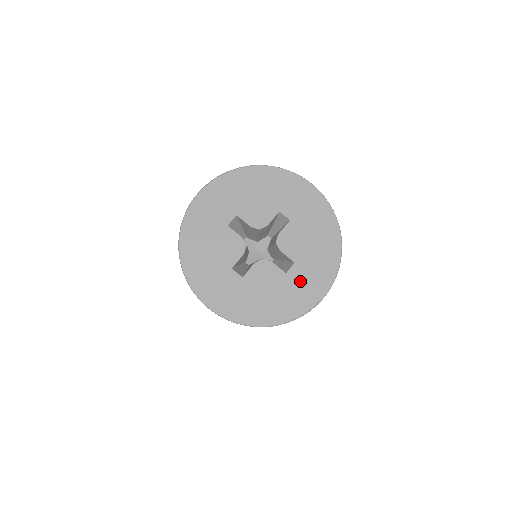
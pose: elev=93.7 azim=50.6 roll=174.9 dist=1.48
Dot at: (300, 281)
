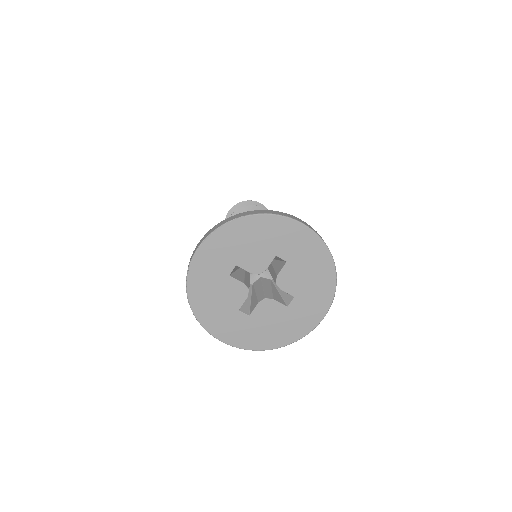
Dot at: (300, 311)
